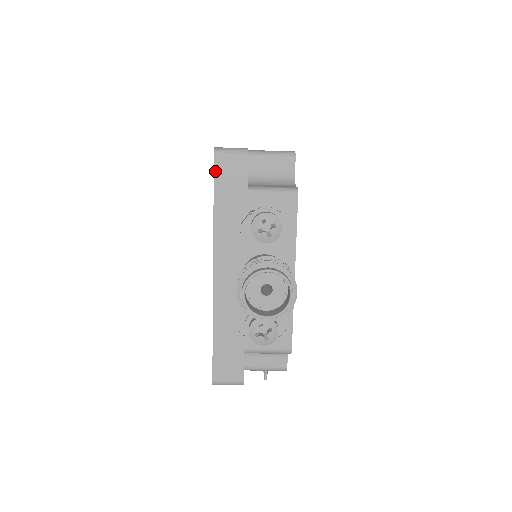
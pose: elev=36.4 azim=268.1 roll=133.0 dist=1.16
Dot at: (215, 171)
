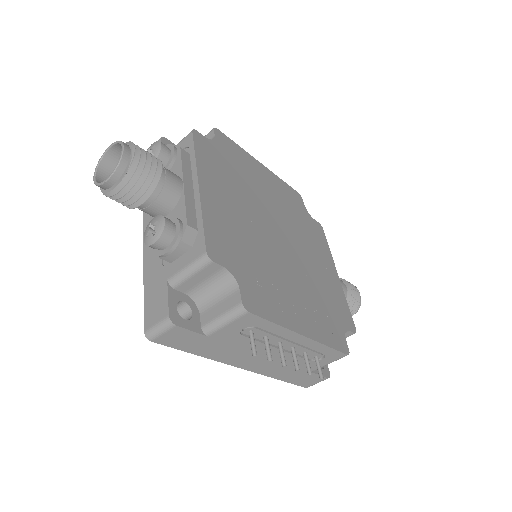
Dot at: occluded
